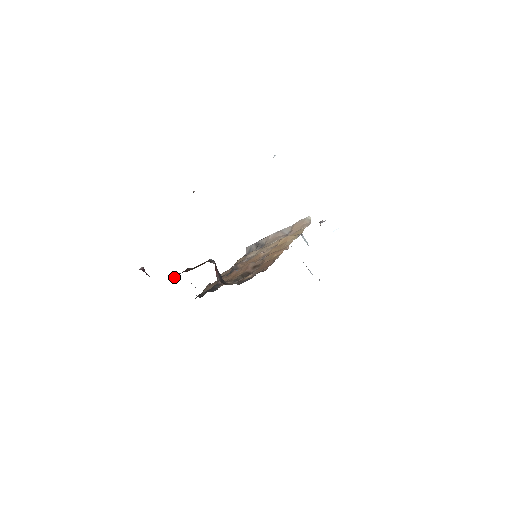
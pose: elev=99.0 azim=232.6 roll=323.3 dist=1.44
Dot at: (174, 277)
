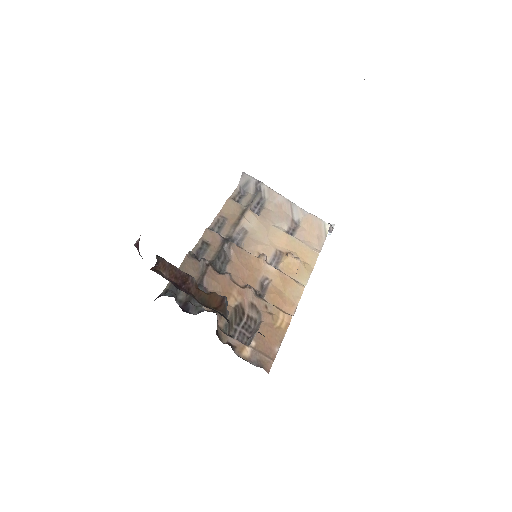
Dot at: (169, 277)
